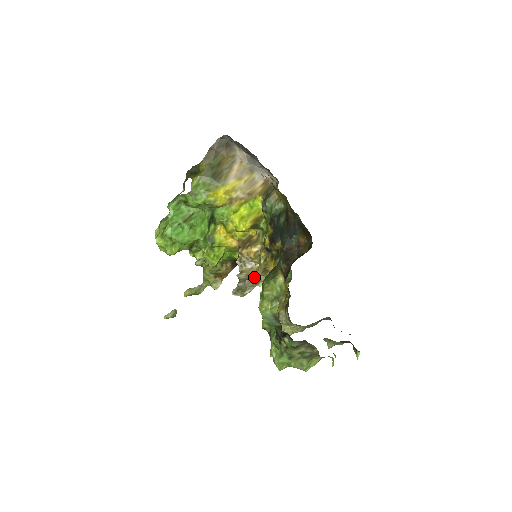
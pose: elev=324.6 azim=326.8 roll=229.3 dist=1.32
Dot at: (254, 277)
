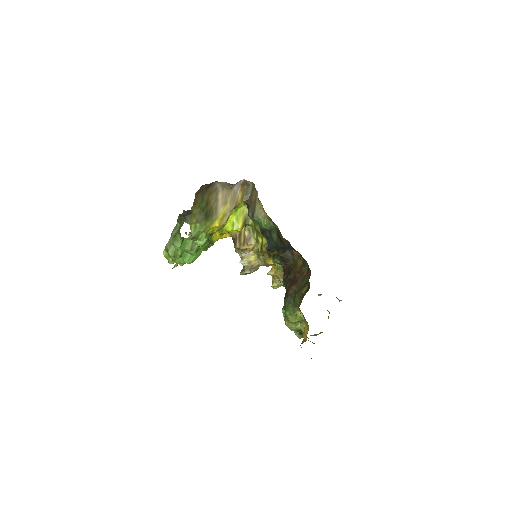
Dot at: (257, 267)
